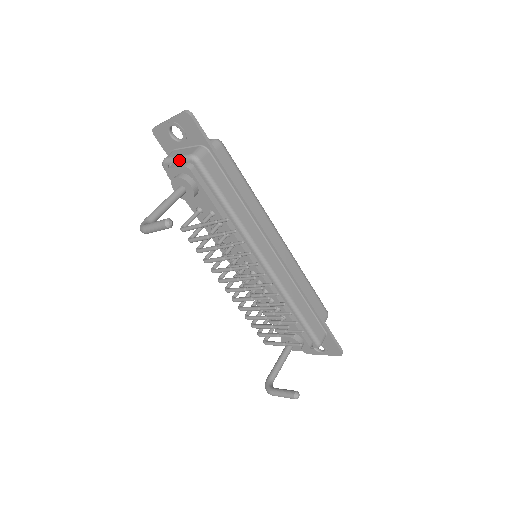
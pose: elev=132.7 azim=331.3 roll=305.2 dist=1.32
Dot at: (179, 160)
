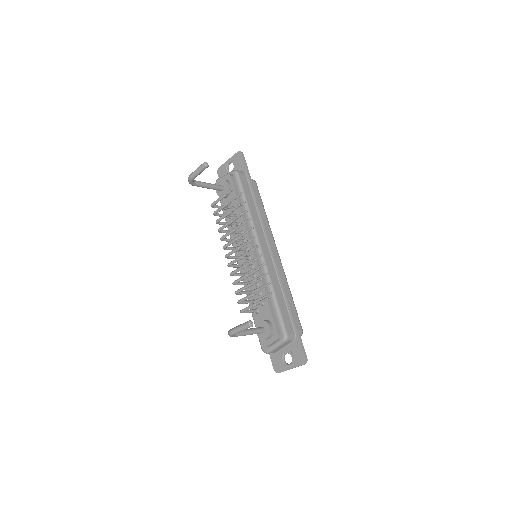
Dot at: occluded
